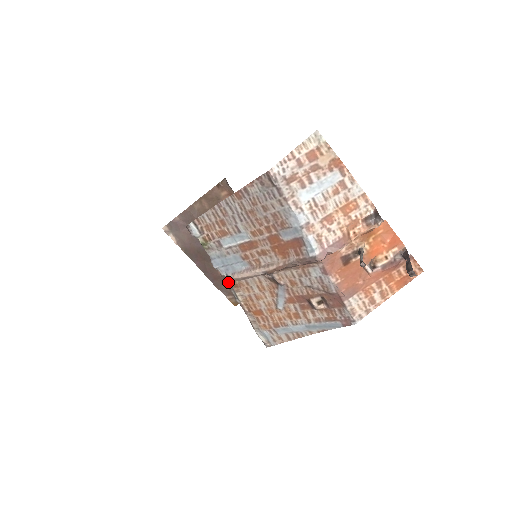
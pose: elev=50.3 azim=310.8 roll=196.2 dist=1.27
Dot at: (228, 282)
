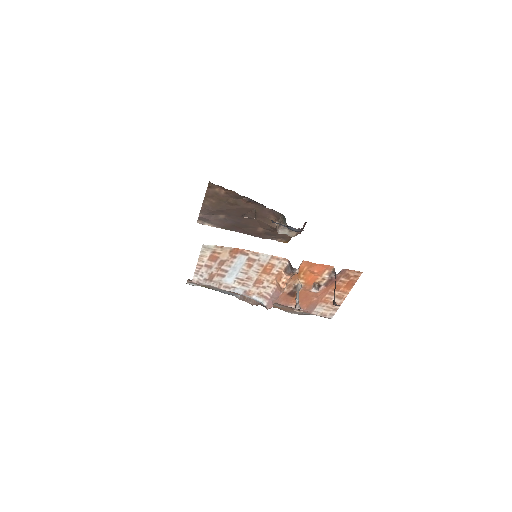
Dot at: occluded
